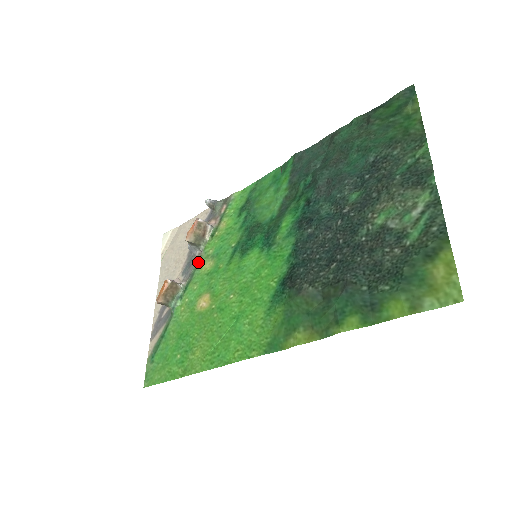
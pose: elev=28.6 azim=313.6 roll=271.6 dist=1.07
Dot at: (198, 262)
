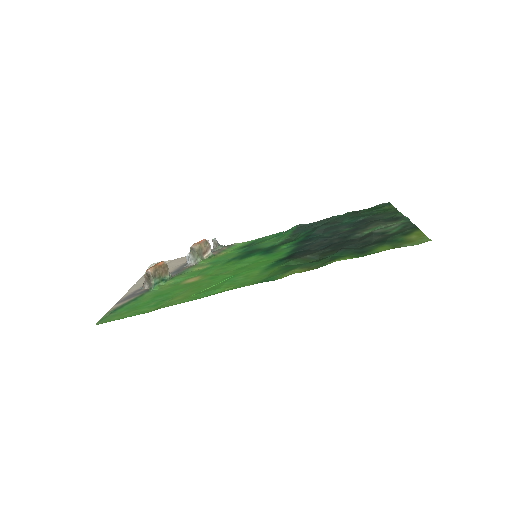
Dot at: (191, 267)
